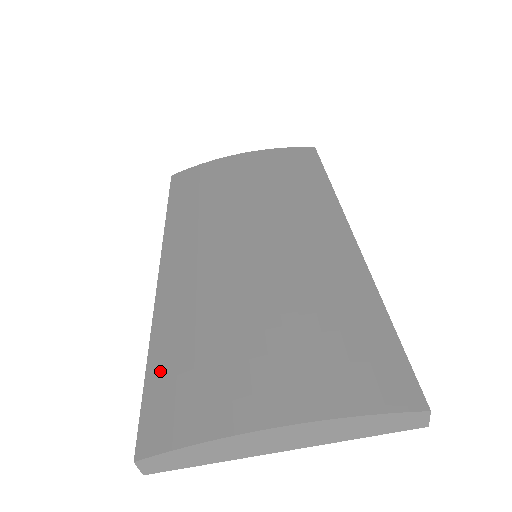
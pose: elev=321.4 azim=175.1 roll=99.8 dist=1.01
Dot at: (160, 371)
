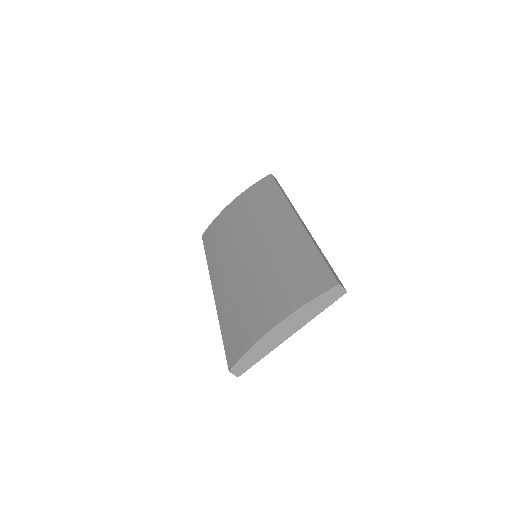
Dot at: (227, 333)
